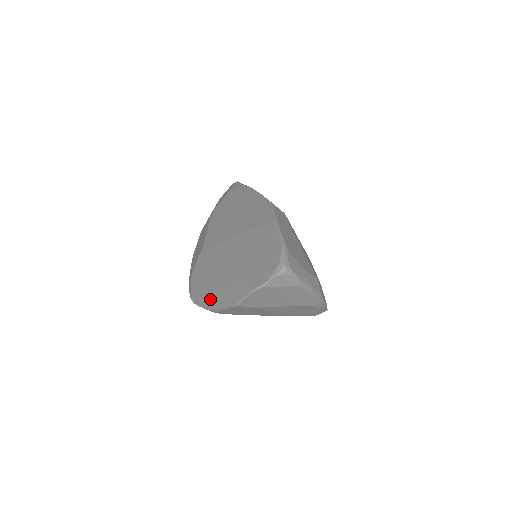
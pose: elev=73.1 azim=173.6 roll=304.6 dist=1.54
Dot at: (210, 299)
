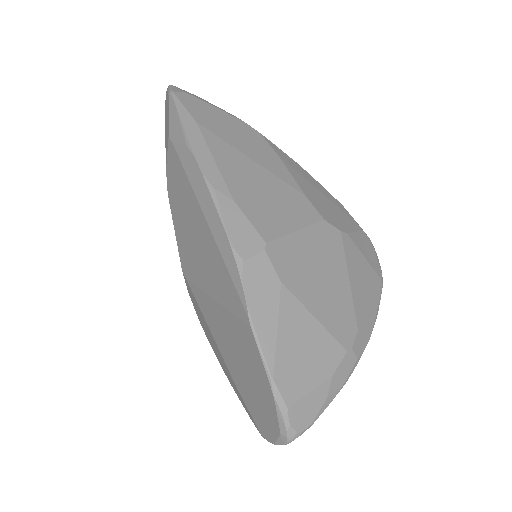
Dot at: (223, 369)
